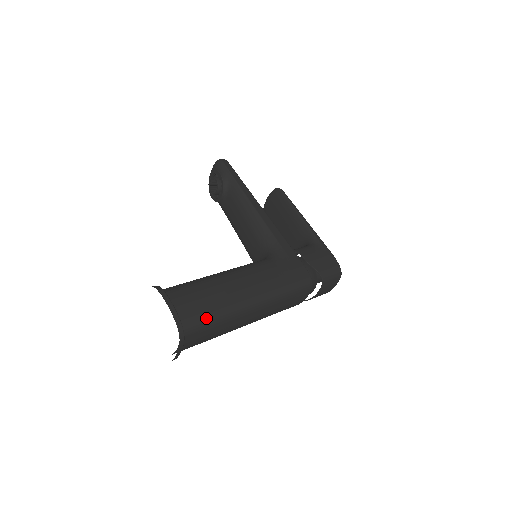
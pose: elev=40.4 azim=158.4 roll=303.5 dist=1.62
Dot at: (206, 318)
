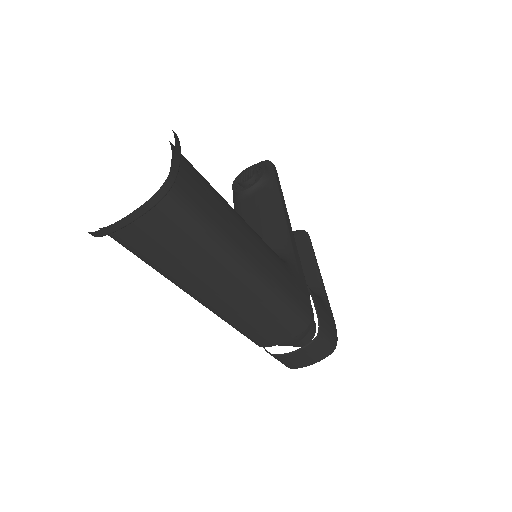
Dot at: (200, 214)
